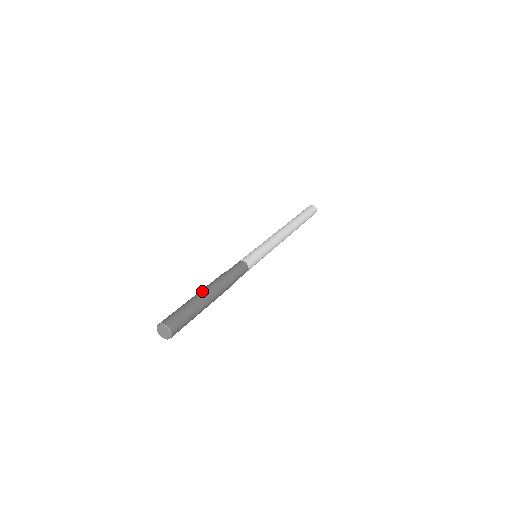
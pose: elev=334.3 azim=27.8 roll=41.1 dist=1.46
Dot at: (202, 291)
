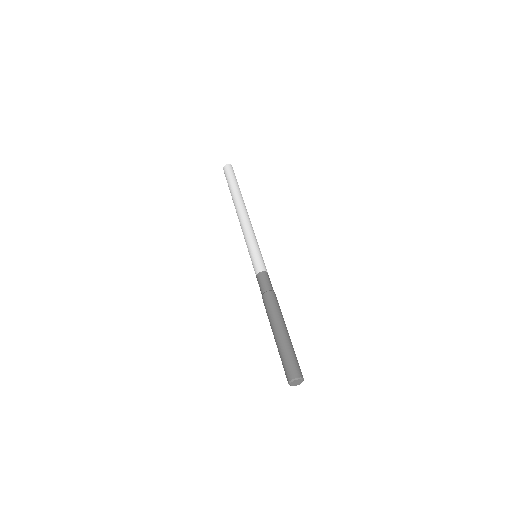
Dot at: (275, 327)
